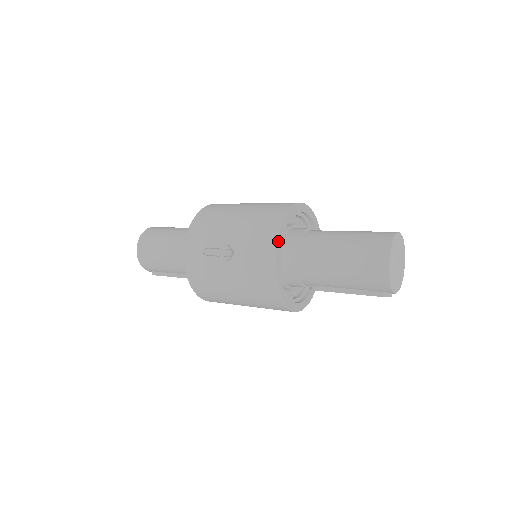
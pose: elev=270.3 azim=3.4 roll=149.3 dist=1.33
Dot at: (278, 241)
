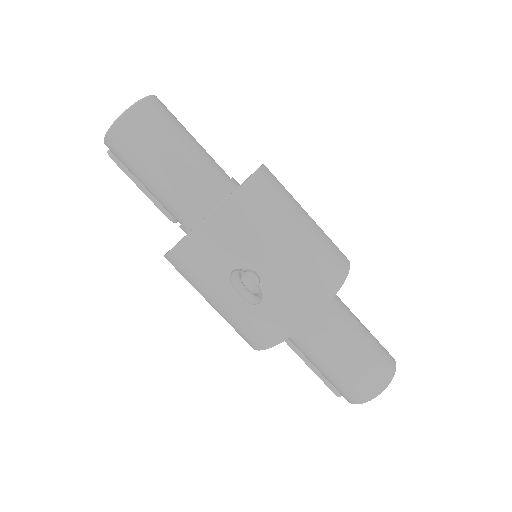
Dot at: (312, 319)
